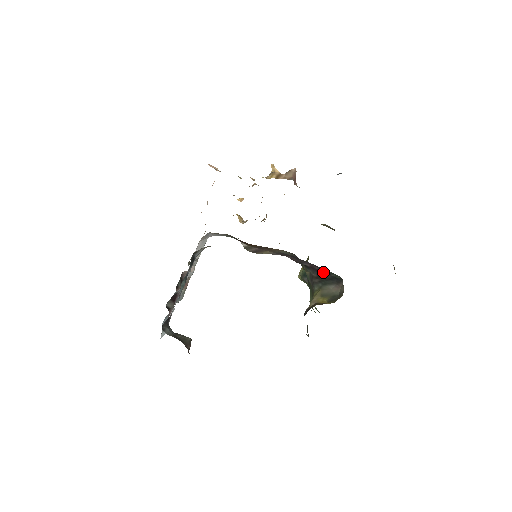
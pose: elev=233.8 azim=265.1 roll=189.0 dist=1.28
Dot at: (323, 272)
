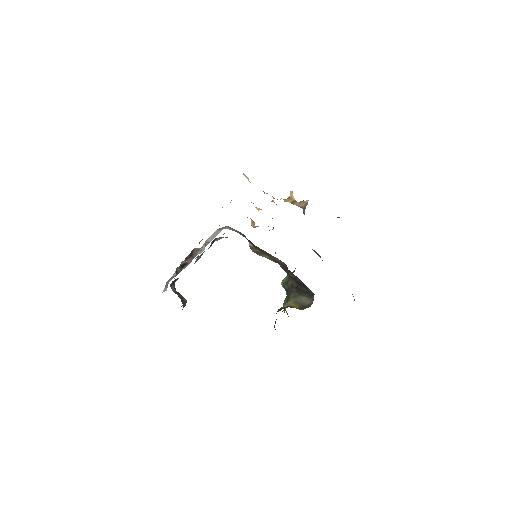
Dot at: (302, 285)
